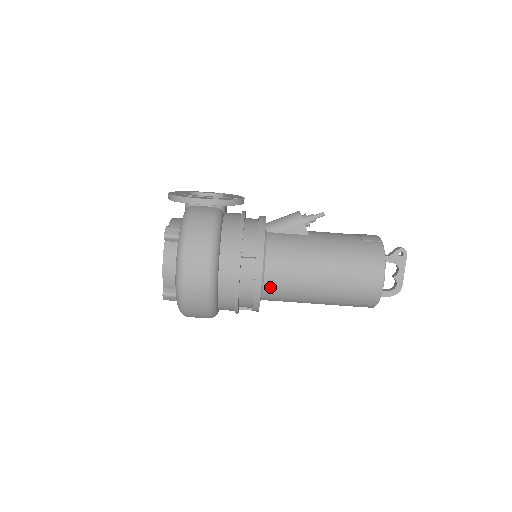
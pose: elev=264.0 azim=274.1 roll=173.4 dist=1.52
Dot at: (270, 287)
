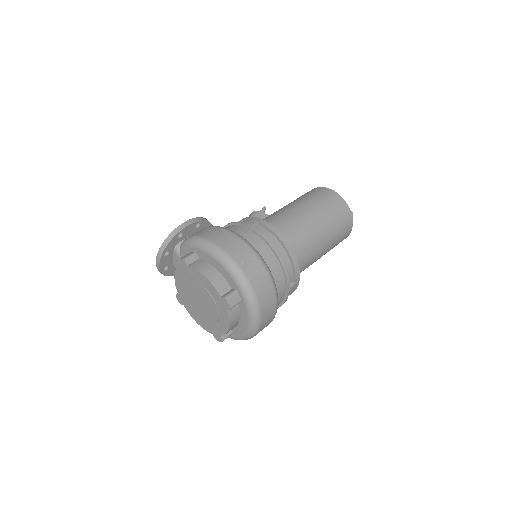
Dot at: occluded
